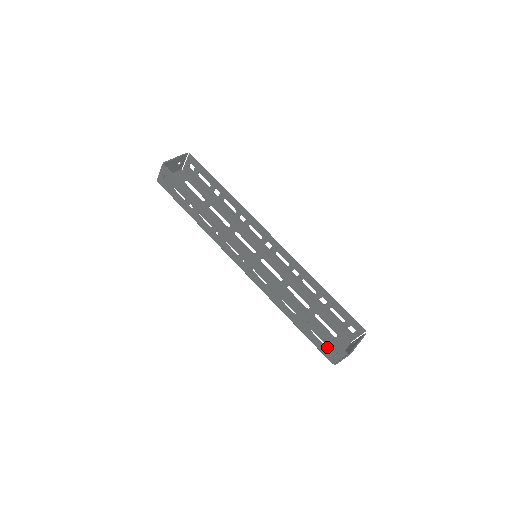
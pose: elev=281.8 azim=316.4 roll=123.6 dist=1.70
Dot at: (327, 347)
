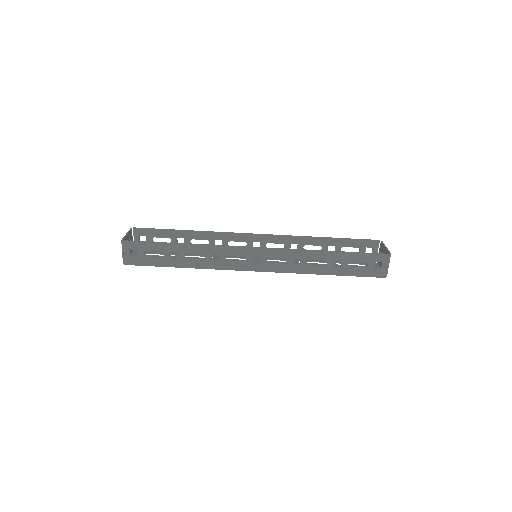
Dot at: (371, 266)
